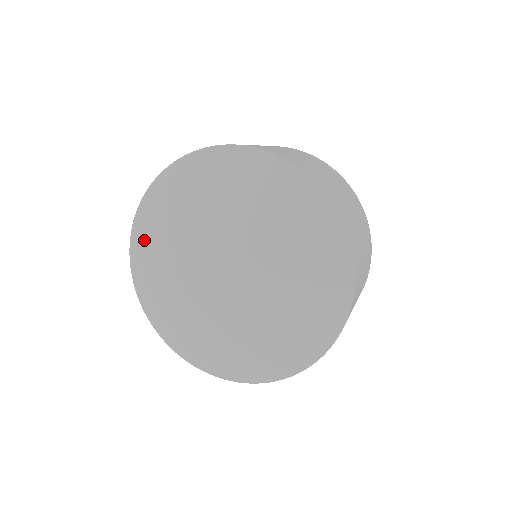
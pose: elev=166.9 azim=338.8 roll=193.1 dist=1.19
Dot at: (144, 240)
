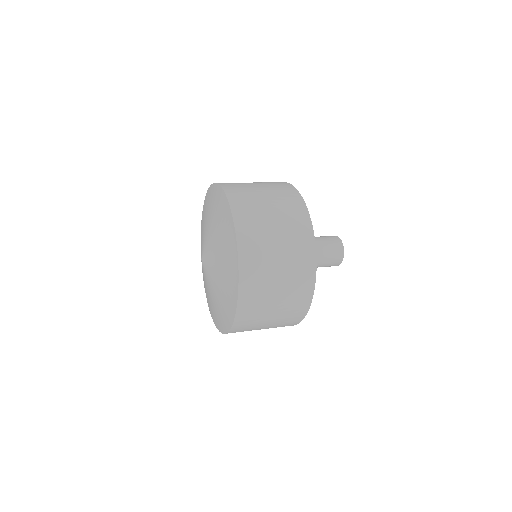
Dot at: (206, 202)
